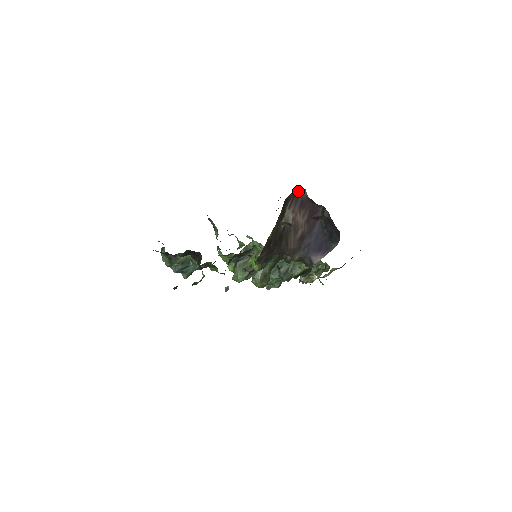
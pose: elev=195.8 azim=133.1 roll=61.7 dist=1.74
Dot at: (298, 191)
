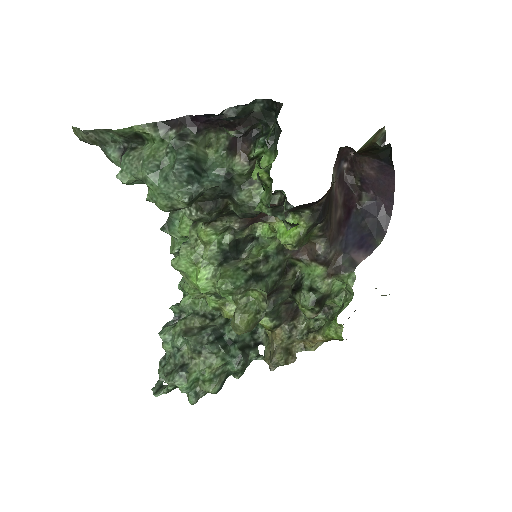
Dot at: (341, 156)
